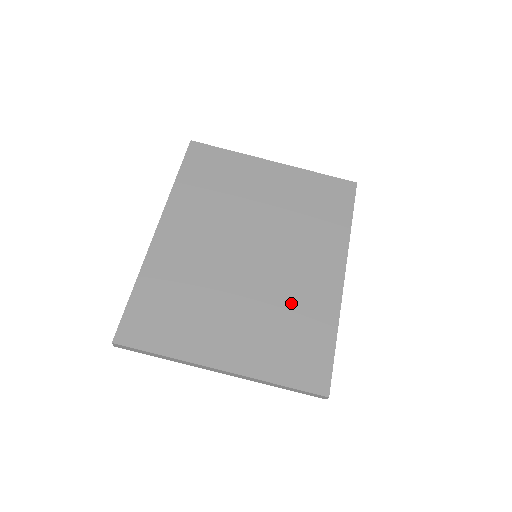
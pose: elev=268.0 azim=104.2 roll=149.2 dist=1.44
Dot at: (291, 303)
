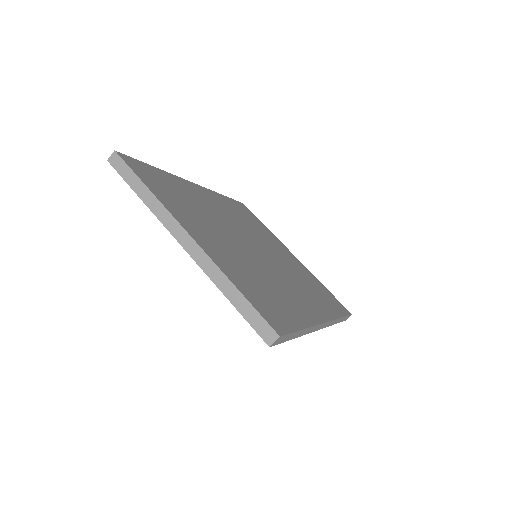
Dot at: (274, 284)
